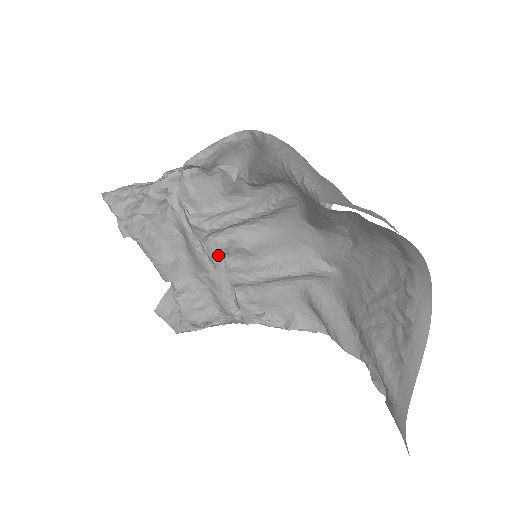
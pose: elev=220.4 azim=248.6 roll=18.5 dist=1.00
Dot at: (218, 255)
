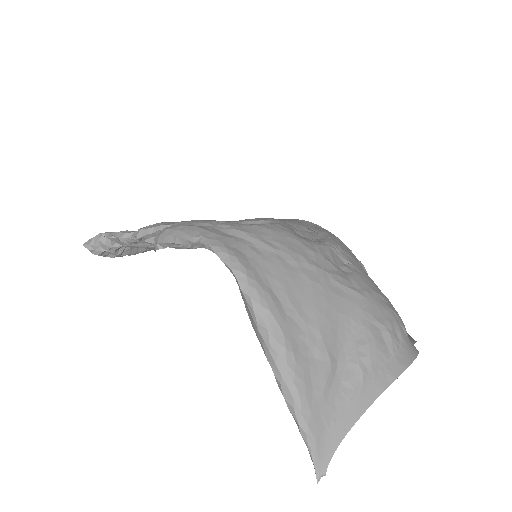
Dot at: occluded
